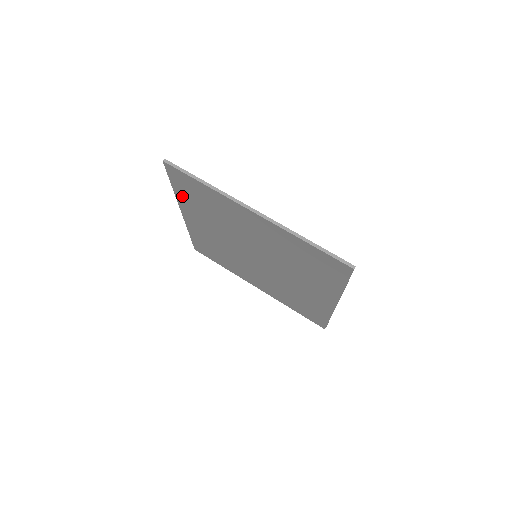
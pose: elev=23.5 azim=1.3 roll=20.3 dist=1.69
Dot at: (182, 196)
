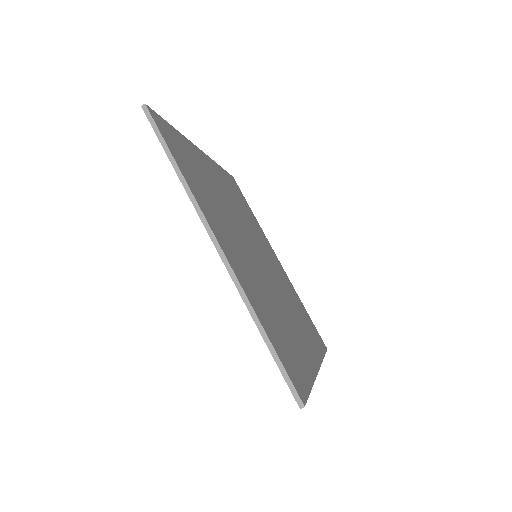
Dot at: occluded
